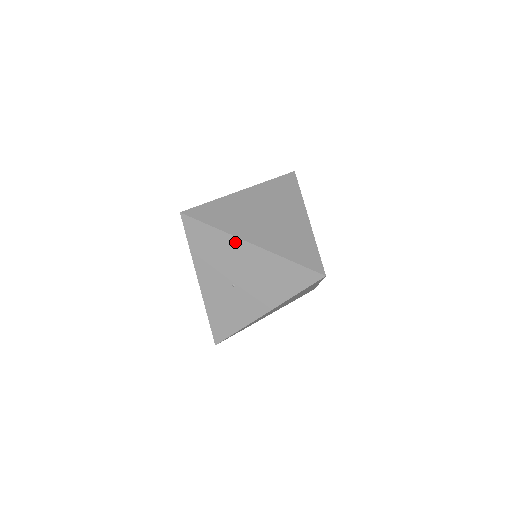
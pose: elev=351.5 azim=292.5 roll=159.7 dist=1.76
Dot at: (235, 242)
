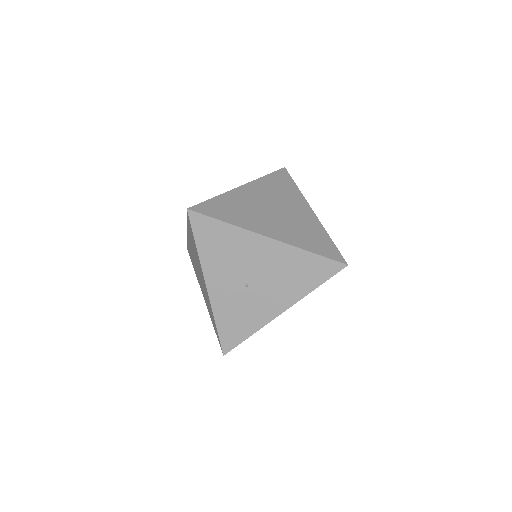
Dot at: (250, 237)
